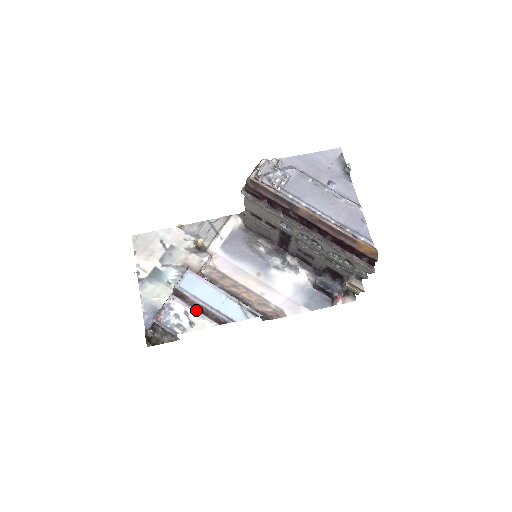
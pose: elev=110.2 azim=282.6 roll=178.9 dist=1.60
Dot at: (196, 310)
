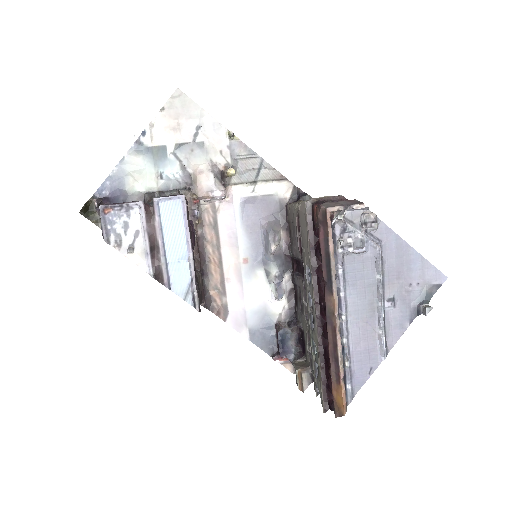
Dot at: (148, 242)
